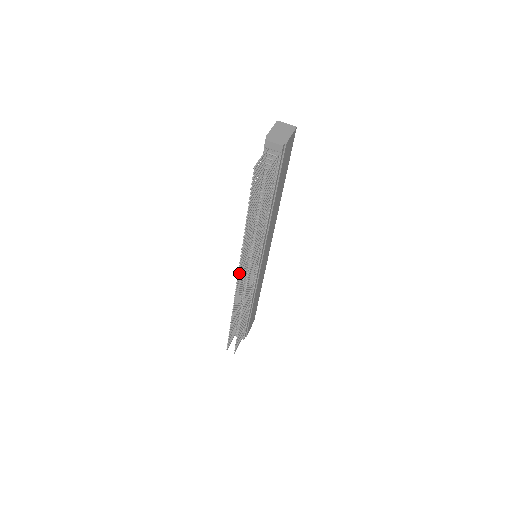
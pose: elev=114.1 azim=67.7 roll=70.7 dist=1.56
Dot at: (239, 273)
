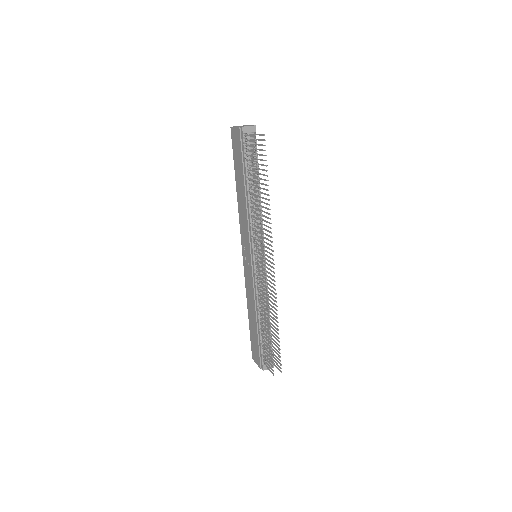
Dot at: (263, 260)
